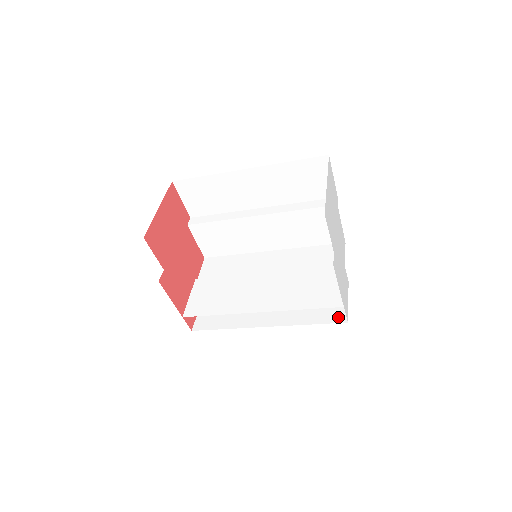
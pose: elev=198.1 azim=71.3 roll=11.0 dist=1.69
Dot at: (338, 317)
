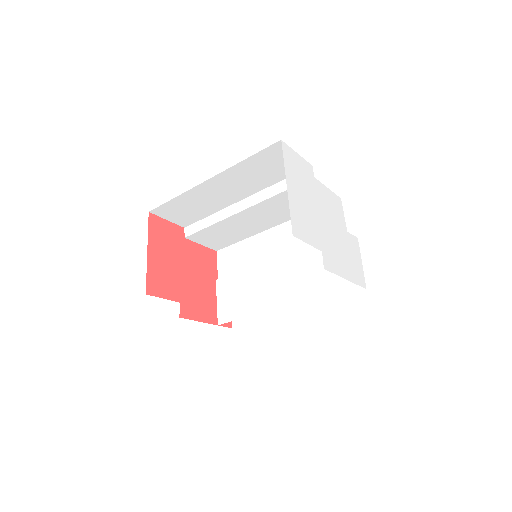
Dot at: (356, 285)
